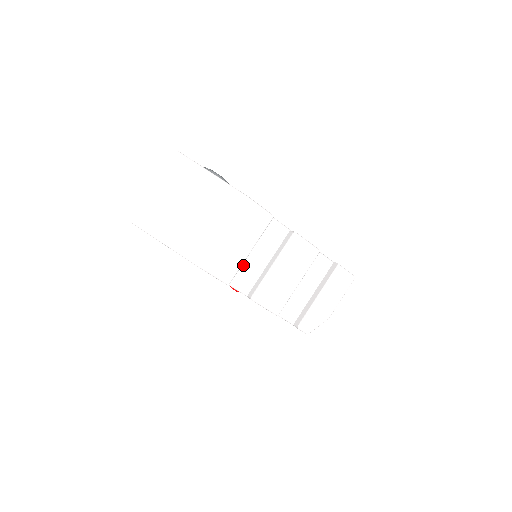
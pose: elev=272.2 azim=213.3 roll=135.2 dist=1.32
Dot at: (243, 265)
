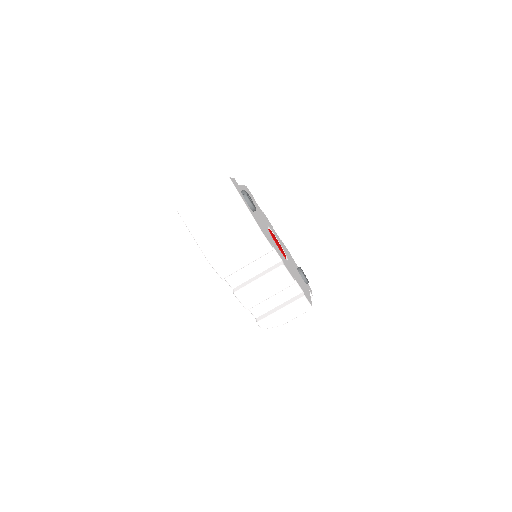
Dot at: (239, 270)
